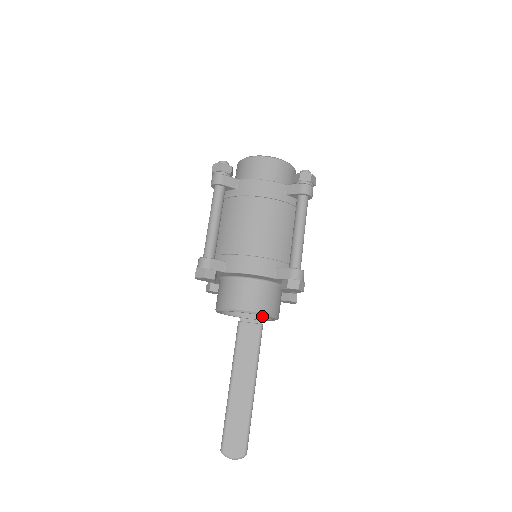
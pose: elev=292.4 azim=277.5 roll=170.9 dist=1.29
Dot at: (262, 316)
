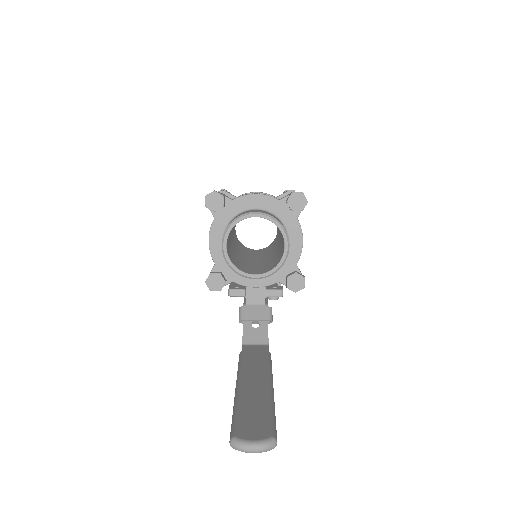
Dot at: (271, 269)
